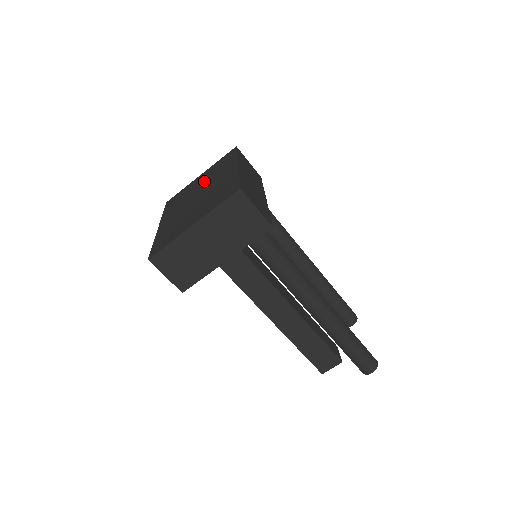
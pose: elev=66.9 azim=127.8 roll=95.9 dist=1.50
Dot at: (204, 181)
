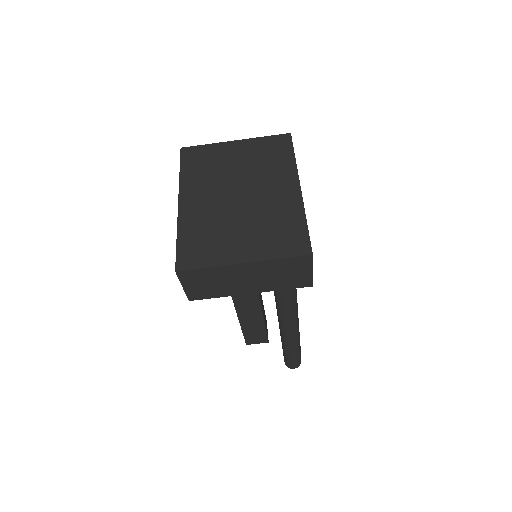
Dot at: (246, 167)
